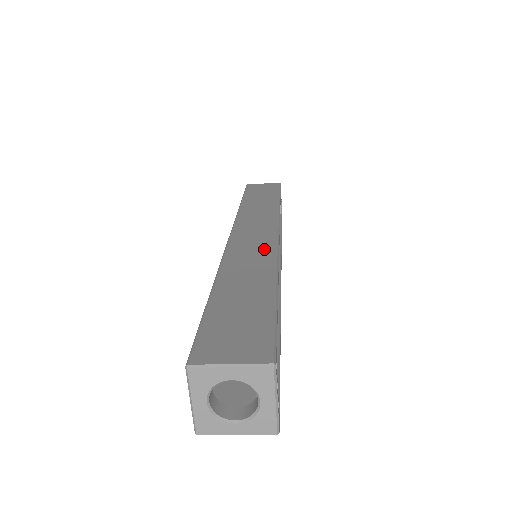
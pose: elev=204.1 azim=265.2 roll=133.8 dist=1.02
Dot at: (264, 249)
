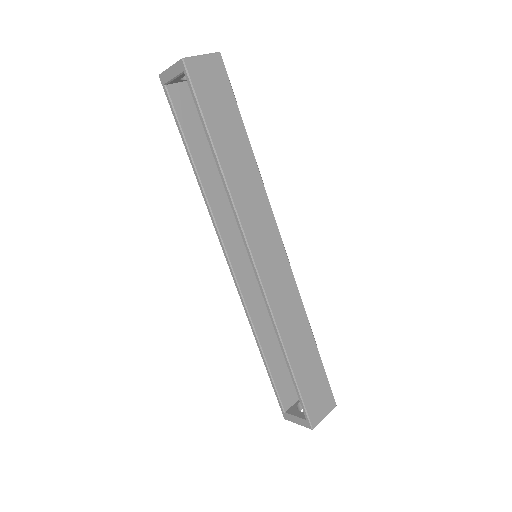
Dot at: (290, 289)
